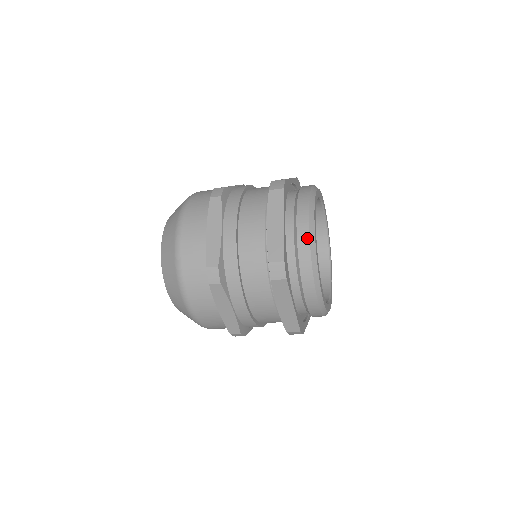
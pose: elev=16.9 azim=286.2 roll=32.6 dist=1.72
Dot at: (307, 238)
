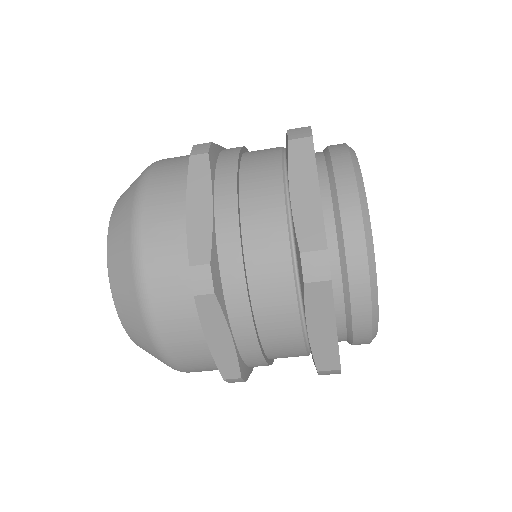
Dot at: (357, 213)
